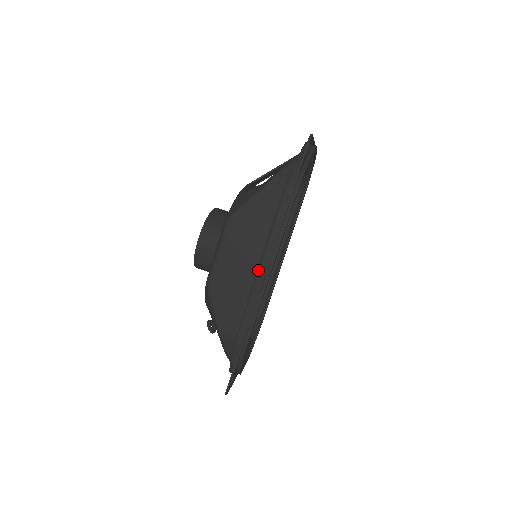
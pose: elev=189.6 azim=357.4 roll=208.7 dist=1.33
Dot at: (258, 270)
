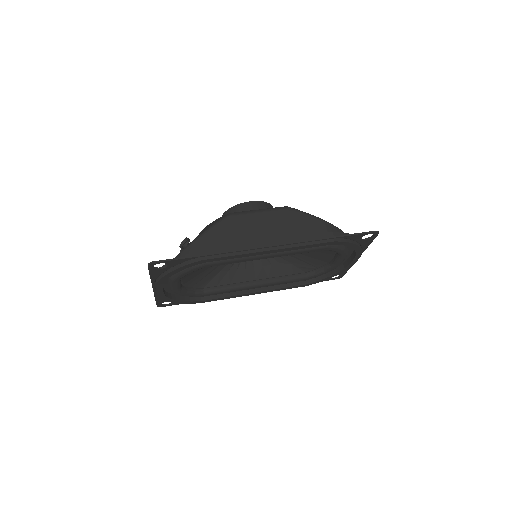
Dot at: occluded
